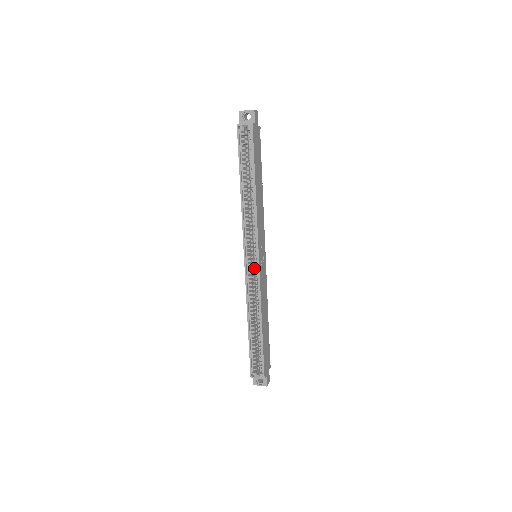
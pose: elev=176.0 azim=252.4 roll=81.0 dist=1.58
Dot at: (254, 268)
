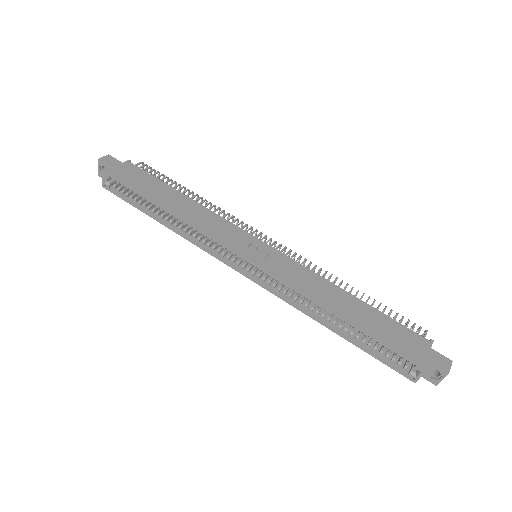
Dot at: occluded
